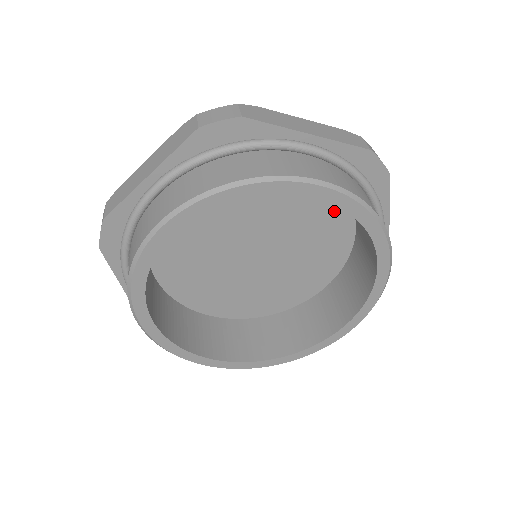
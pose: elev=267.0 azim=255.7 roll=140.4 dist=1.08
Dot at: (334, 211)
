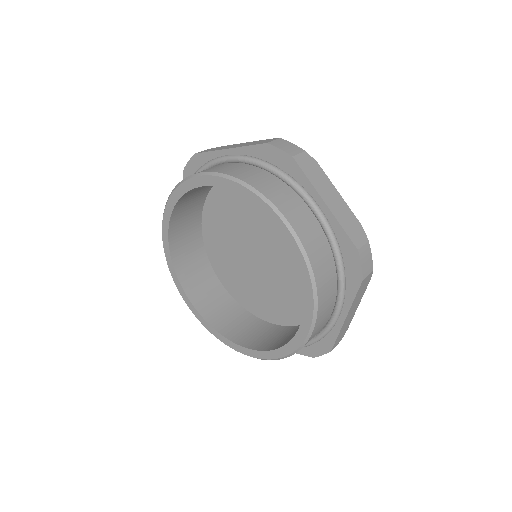
Dot at: occluded
